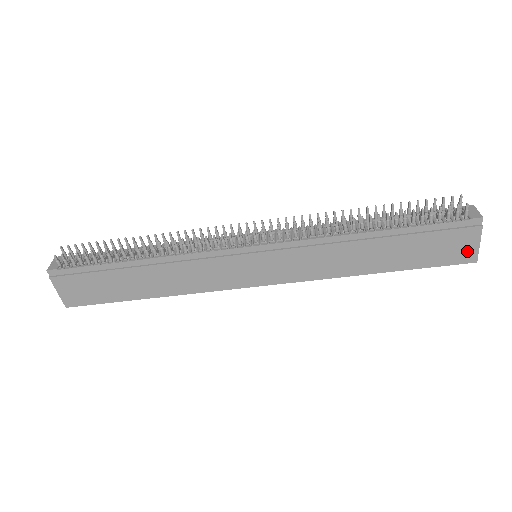
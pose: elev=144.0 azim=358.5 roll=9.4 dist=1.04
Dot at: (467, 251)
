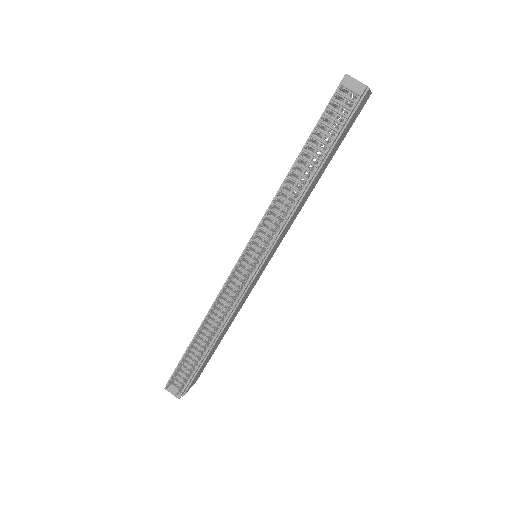
Dot at: (365, 101)
